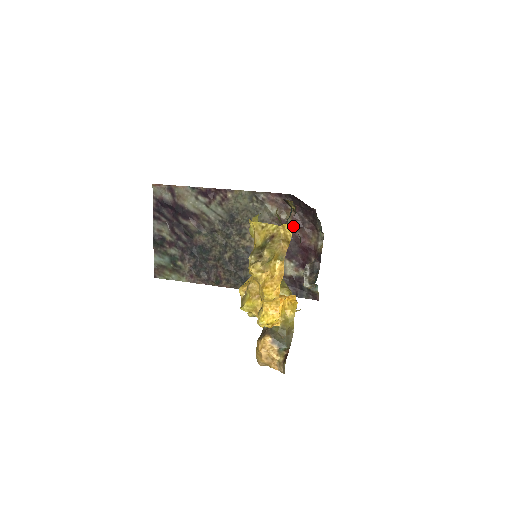
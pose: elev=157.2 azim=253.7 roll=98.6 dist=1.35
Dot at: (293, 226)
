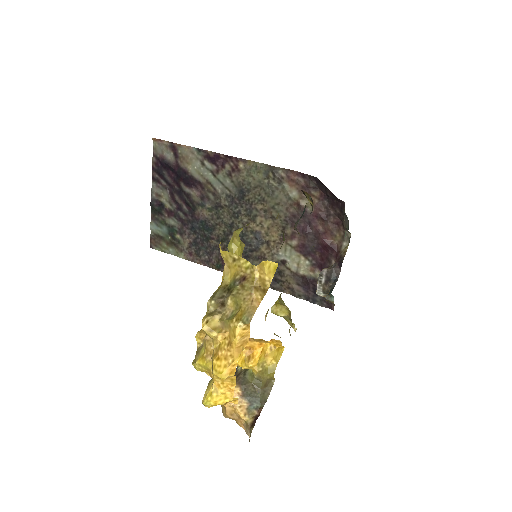
Dot at: (277, 266)
